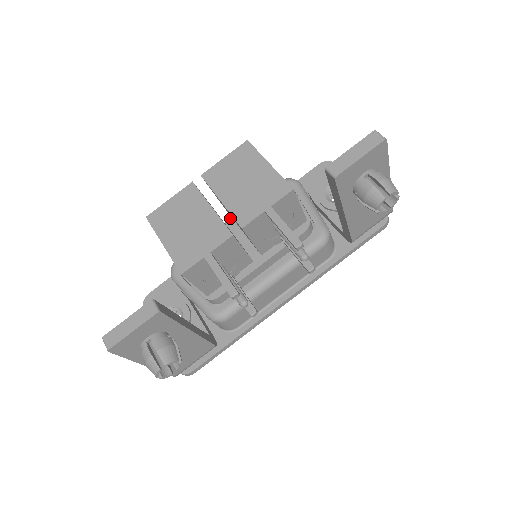
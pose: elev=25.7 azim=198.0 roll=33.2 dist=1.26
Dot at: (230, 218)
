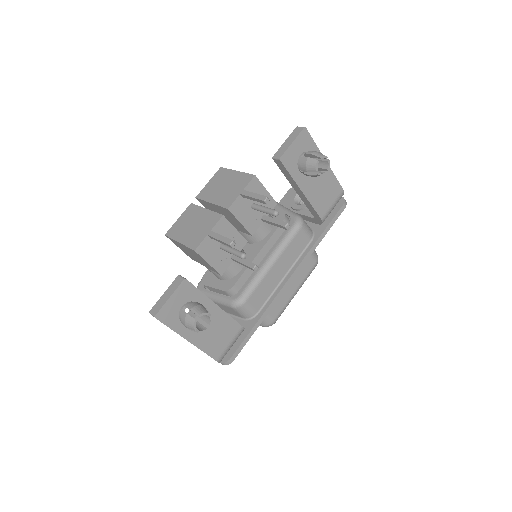
Dot at: occluded
